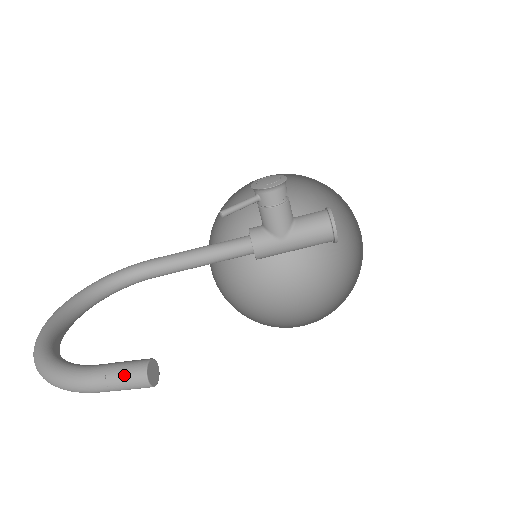
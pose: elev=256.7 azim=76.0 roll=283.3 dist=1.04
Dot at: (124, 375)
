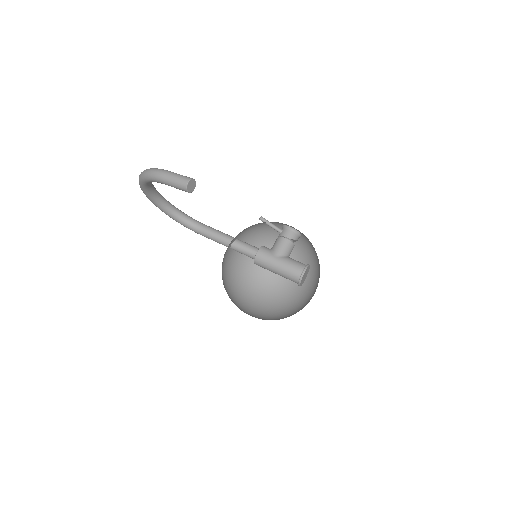
Dot at: (182, 175)
